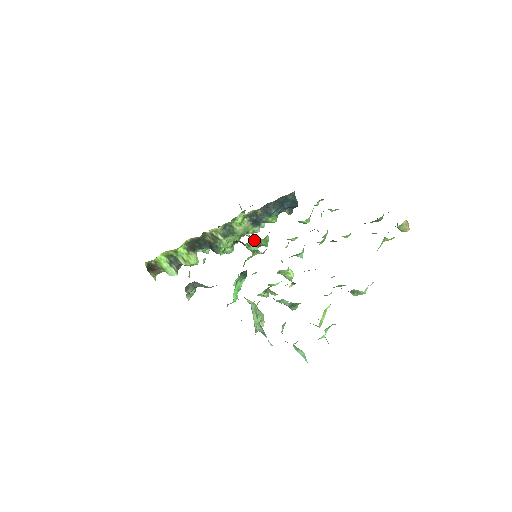
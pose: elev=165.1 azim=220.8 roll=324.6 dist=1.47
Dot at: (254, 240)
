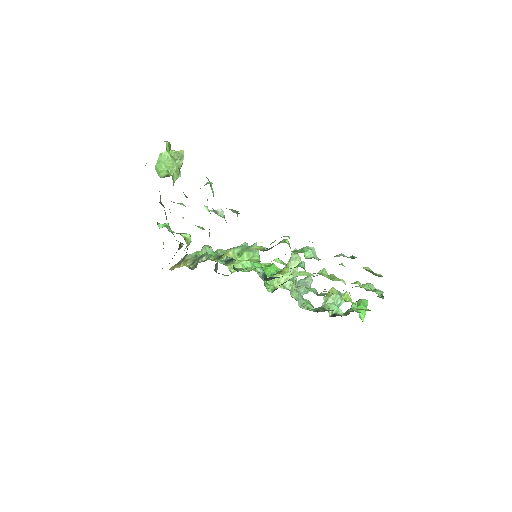
Dot at: occluded
